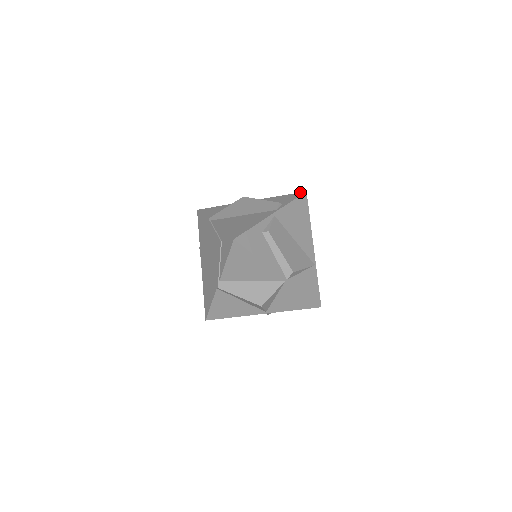
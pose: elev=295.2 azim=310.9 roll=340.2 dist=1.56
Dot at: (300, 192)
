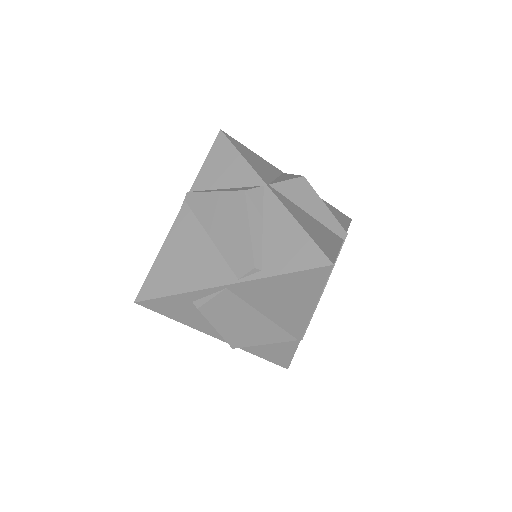
Dot at: (325, 255)
